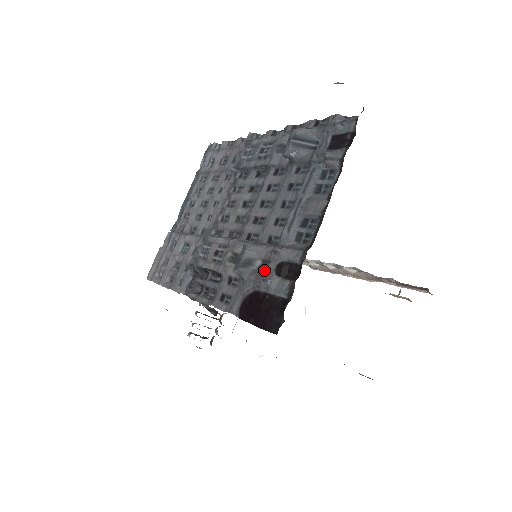
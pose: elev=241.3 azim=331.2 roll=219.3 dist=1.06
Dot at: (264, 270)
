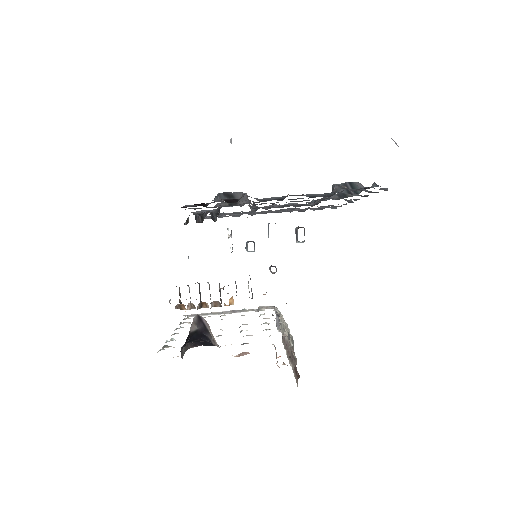
Dot at: occluded
